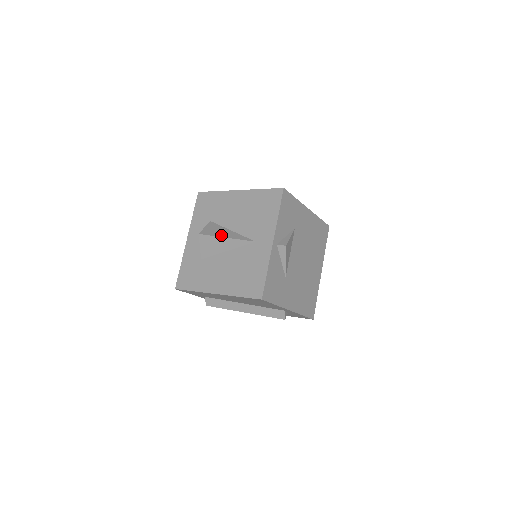
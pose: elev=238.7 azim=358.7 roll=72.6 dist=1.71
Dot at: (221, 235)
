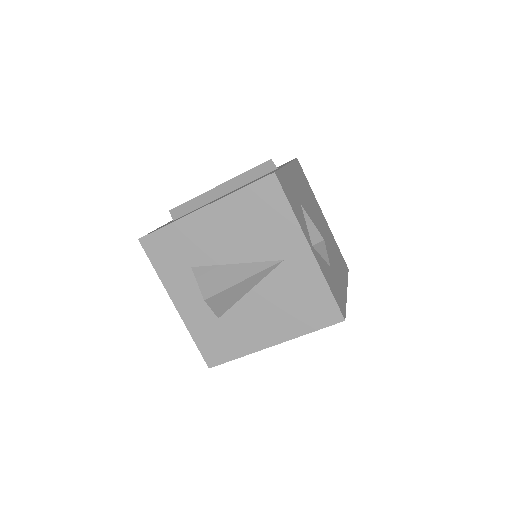
Dot at: (233, 281)
